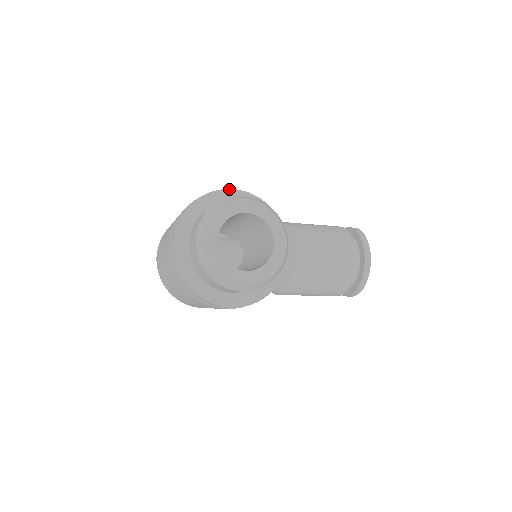
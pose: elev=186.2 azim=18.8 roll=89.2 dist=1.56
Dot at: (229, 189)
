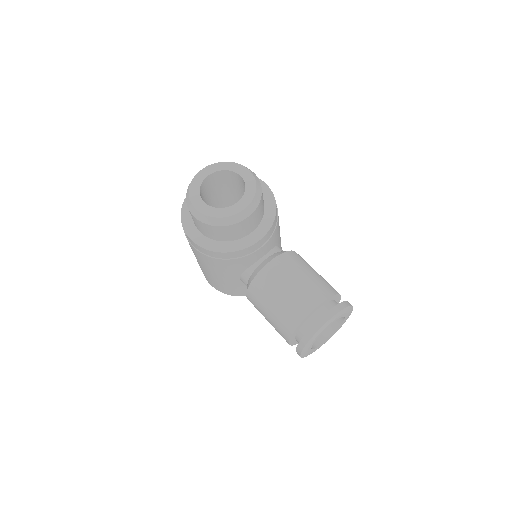
Dot at: occluded
